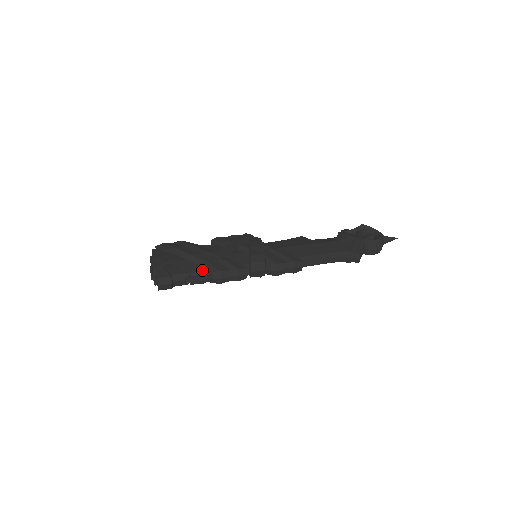
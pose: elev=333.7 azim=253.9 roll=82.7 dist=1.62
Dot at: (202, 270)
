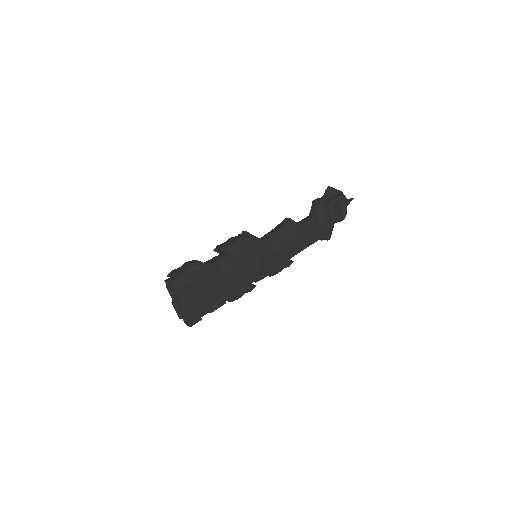
Dot at: occluded
